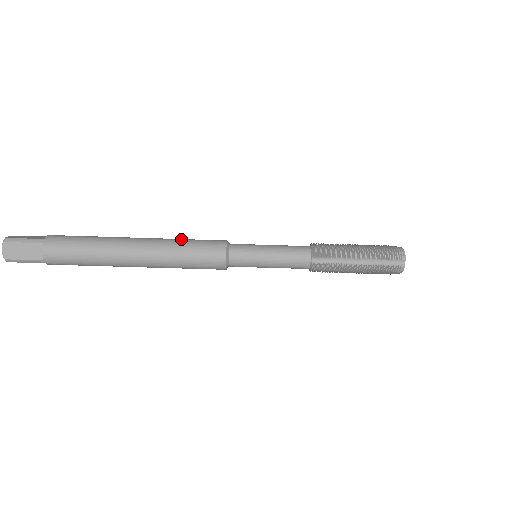
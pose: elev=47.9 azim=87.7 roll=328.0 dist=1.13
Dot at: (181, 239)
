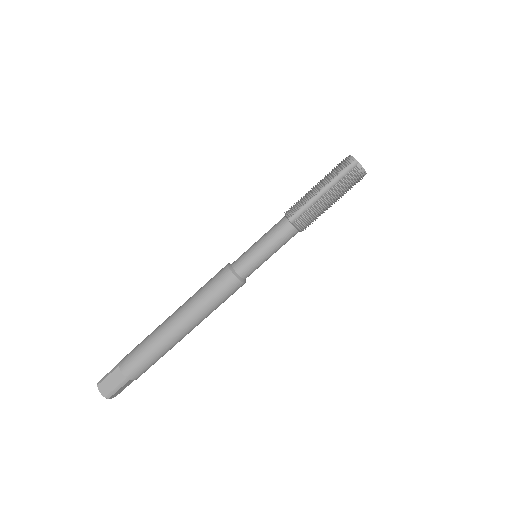
Dot at: (199, 289)
